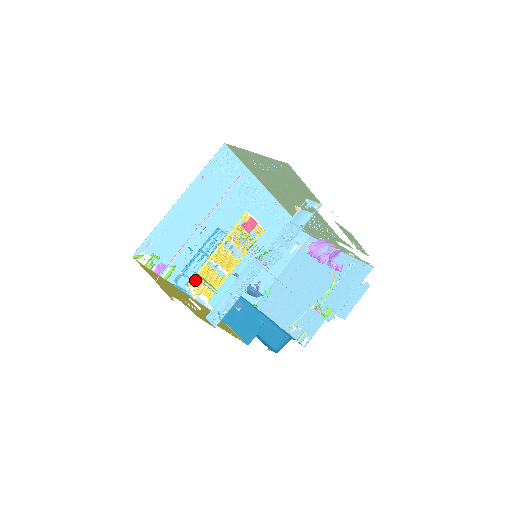
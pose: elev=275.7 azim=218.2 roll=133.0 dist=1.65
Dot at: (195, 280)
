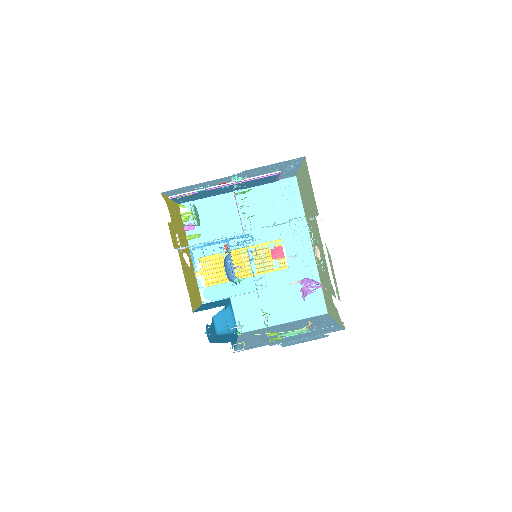
Dot at: (207, 259)
